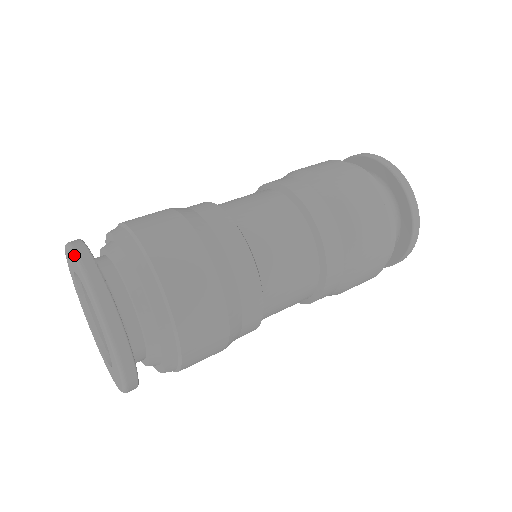
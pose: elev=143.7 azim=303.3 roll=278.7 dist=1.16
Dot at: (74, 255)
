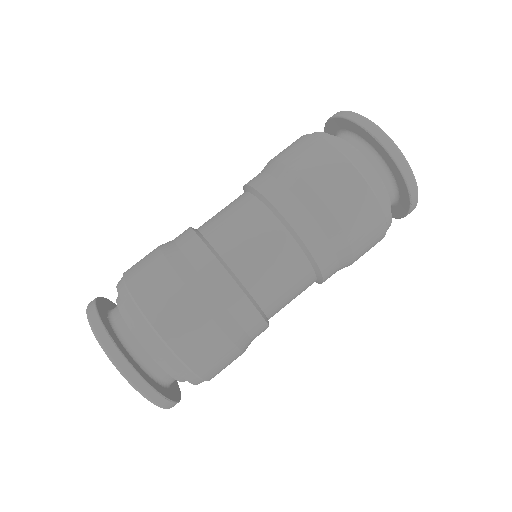
Dot at: (136, 390)
